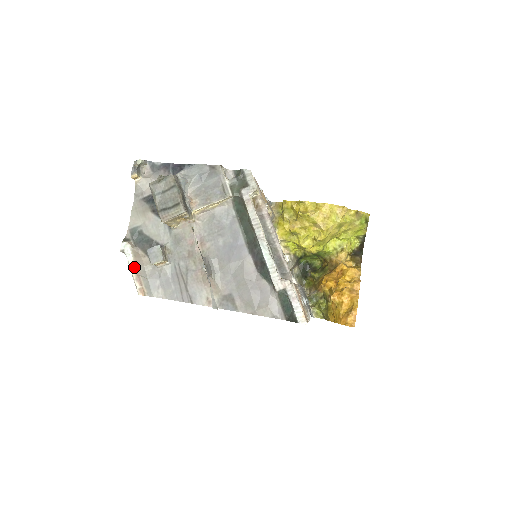
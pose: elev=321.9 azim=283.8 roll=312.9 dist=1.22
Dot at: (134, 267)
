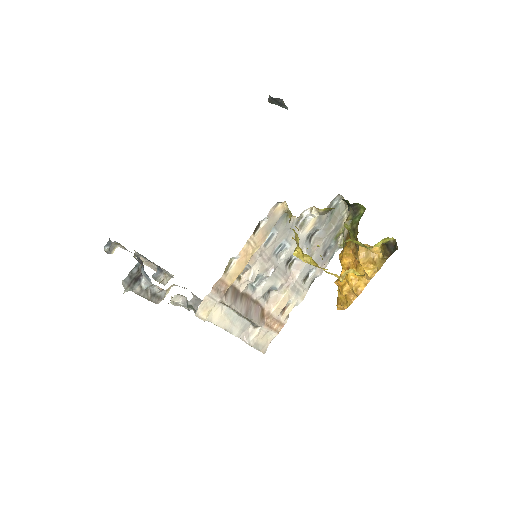
Dot at: (151, 268)
